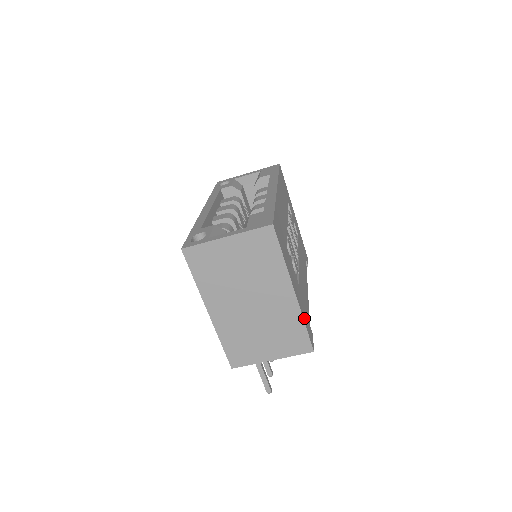
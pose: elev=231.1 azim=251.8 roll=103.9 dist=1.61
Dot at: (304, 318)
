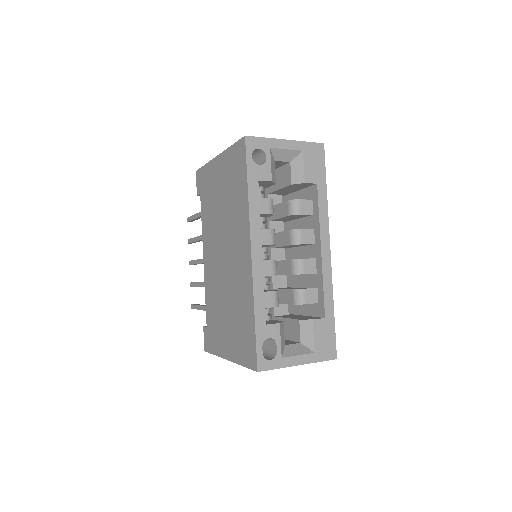
Dot at: occluded
